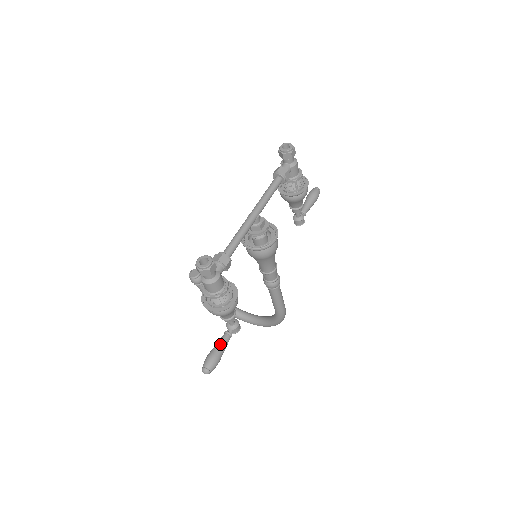
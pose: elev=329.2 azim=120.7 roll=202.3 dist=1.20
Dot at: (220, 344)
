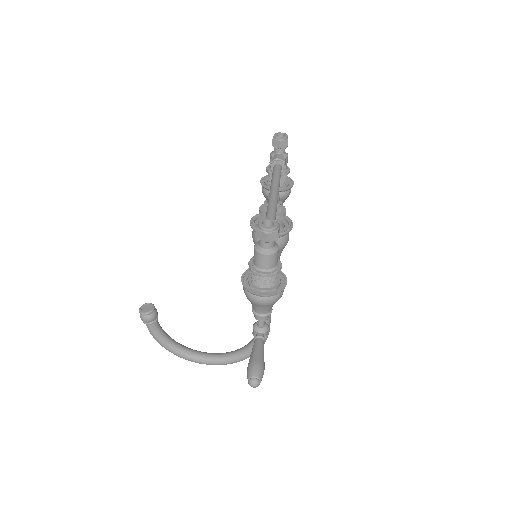
Dot at: (259, 349)
